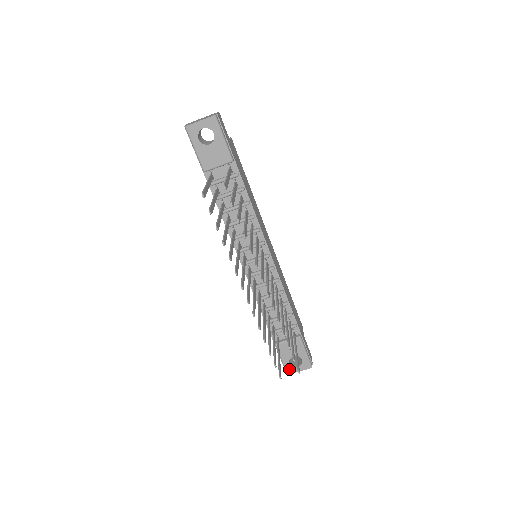
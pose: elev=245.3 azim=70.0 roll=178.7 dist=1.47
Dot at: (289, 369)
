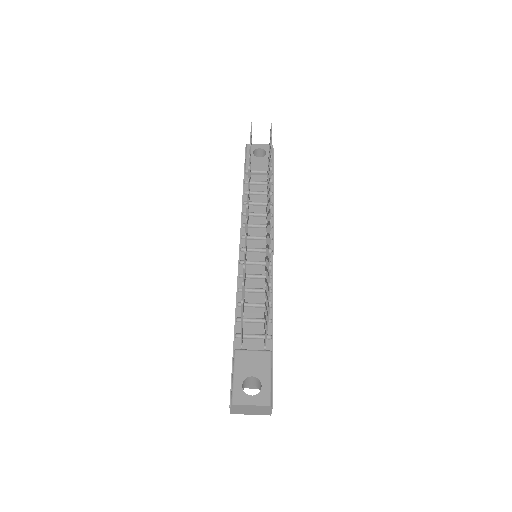
Dot at: (237, 395)
